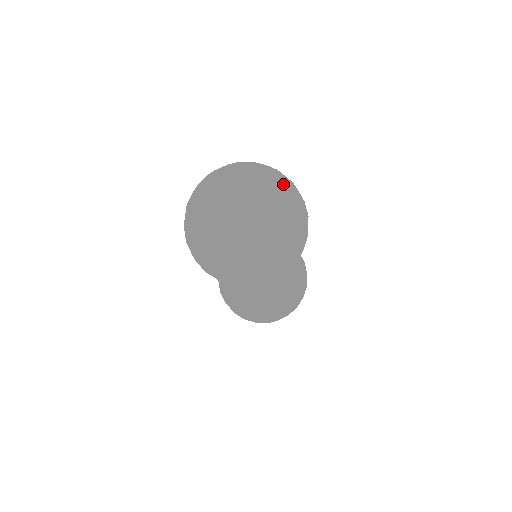
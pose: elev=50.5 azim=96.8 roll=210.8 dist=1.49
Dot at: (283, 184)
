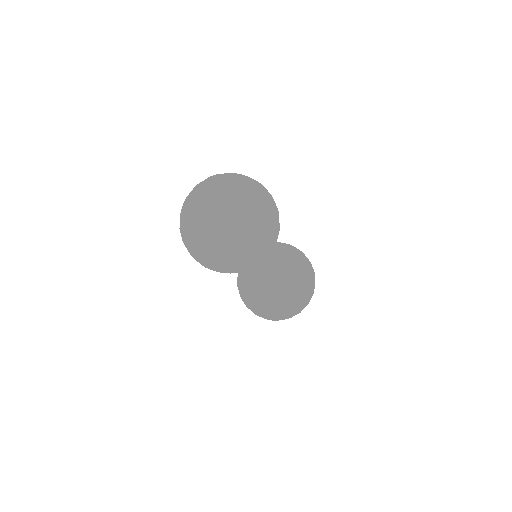
Dot at: (249, 188)
